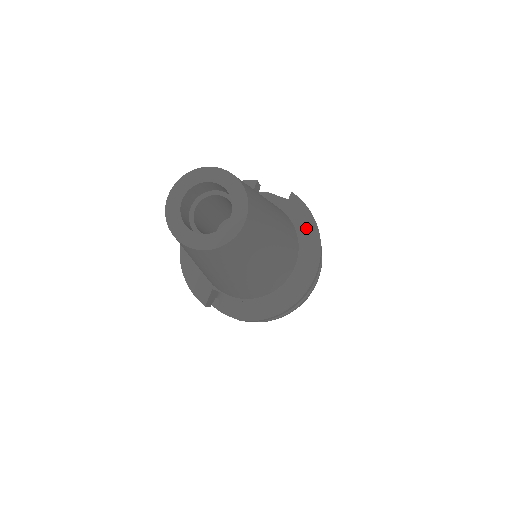
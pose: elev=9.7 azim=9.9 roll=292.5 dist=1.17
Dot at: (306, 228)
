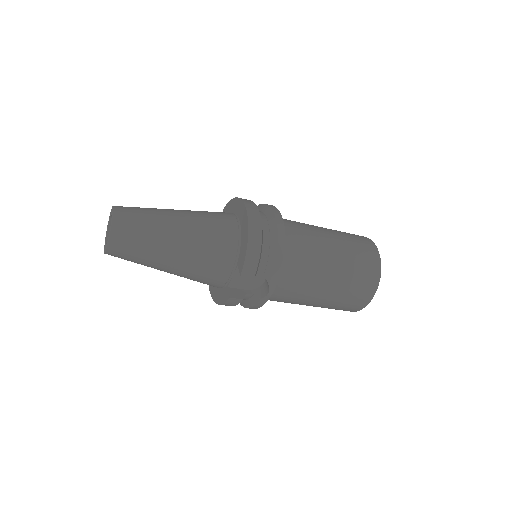
Dot at: (233, 206)
